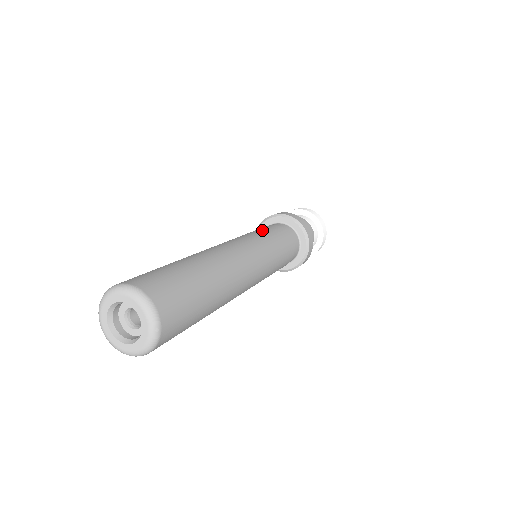
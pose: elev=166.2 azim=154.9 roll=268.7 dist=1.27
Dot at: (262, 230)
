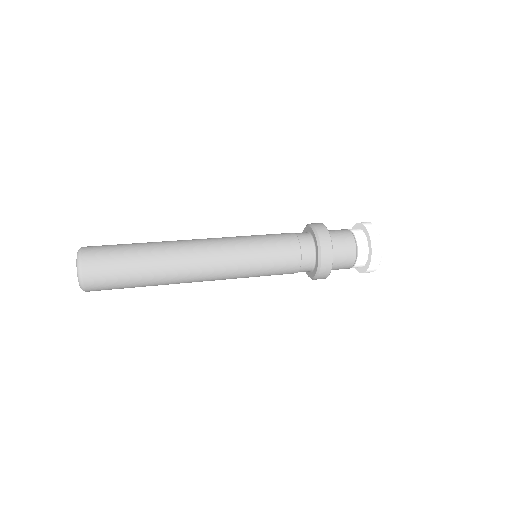
Dot at: (269, 242)
